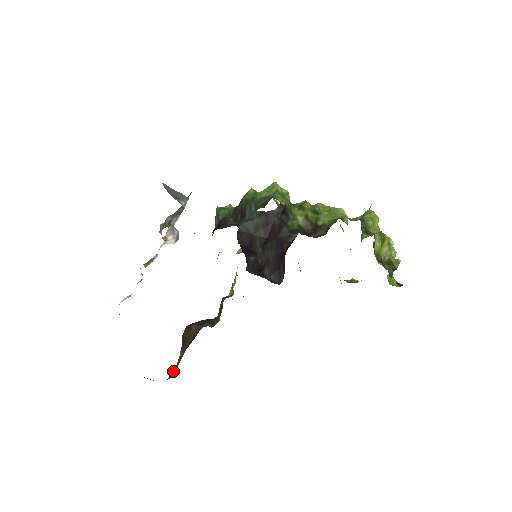
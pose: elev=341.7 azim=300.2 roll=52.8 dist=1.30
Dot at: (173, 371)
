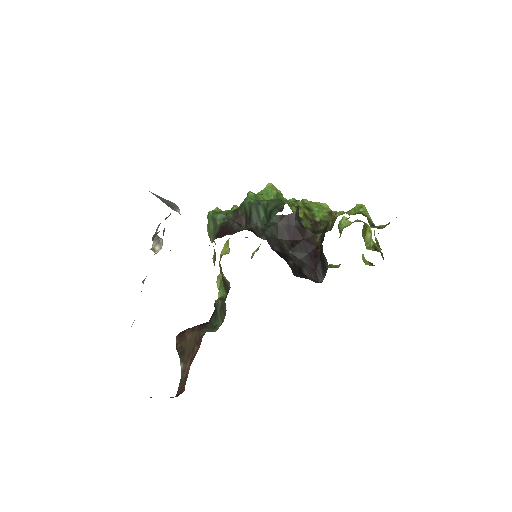
Dot at: (181, 384)
